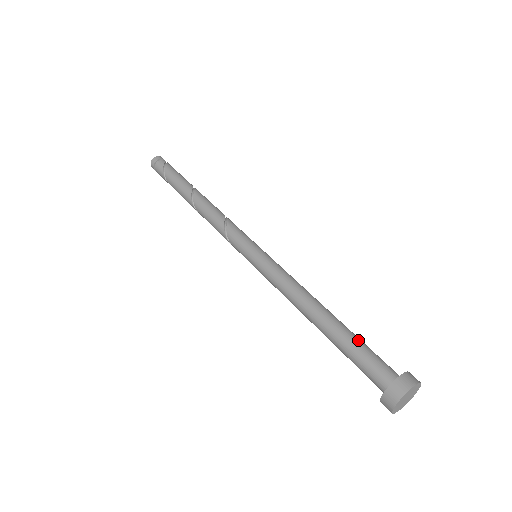
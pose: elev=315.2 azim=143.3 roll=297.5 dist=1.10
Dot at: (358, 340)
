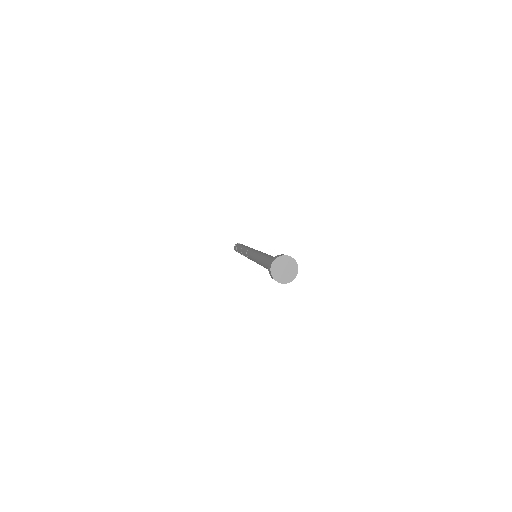
Dot at: occluded
